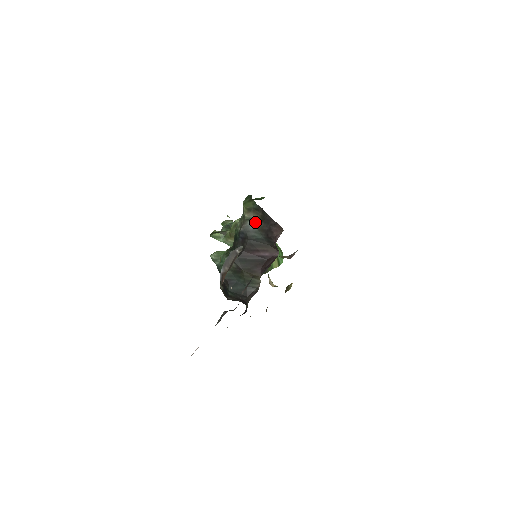
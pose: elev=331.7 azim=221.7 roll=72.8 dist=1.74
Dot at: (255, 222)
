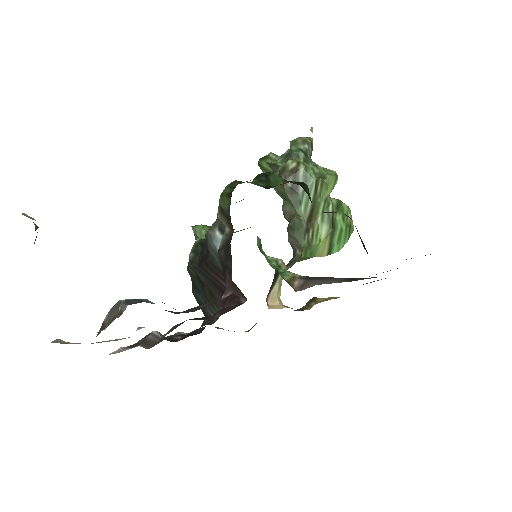
Dot at: (222, 237)
